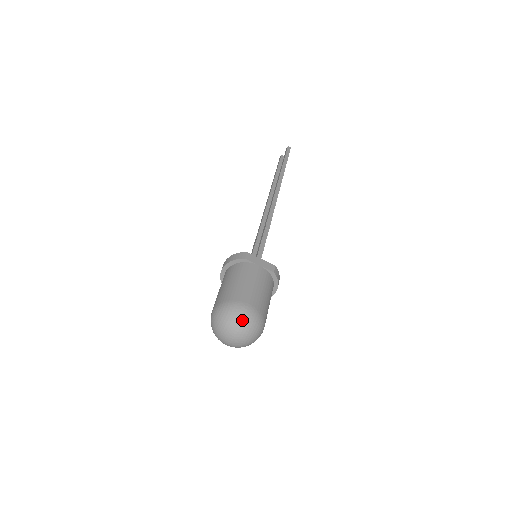
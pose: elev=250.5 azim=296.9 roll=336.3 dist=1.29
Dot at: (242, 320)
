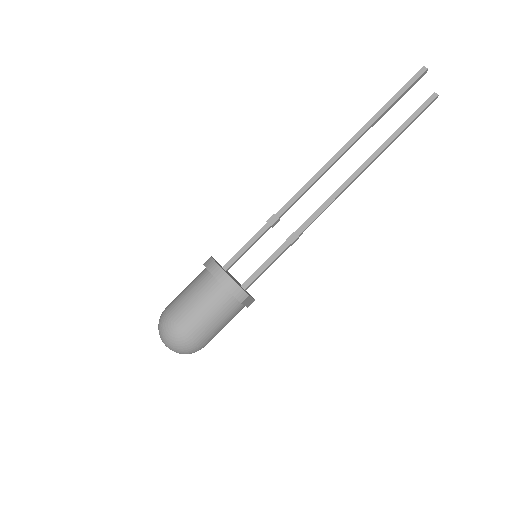
Dot at: occluded
